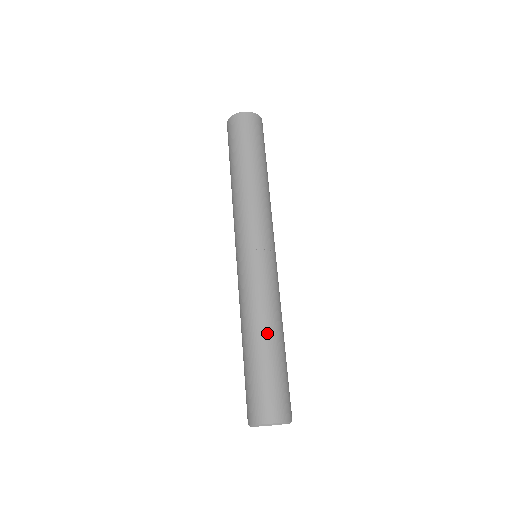
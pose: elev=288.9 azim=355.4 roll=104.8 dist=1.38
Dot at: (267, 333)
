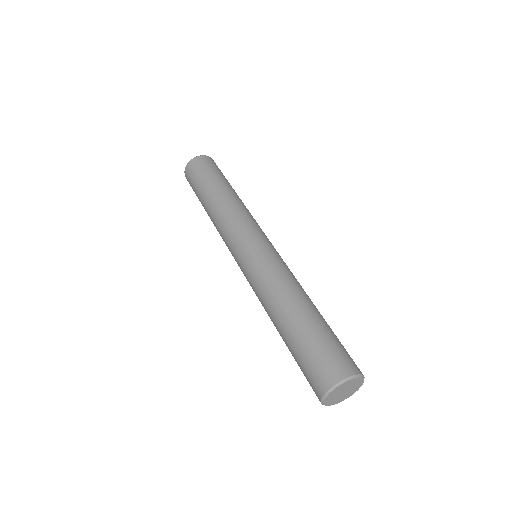
Dot at: (310, 301)
